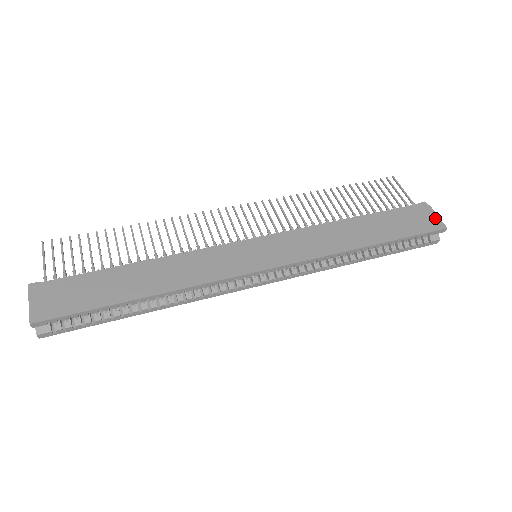
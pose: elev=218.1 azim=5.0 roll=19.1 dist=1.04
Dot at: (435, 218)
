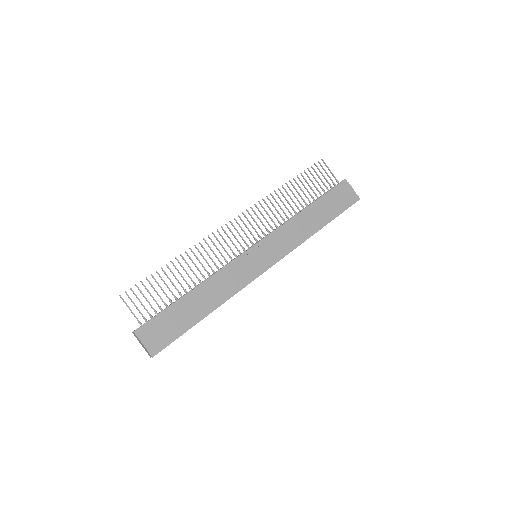
Dot at: (353, 193)
